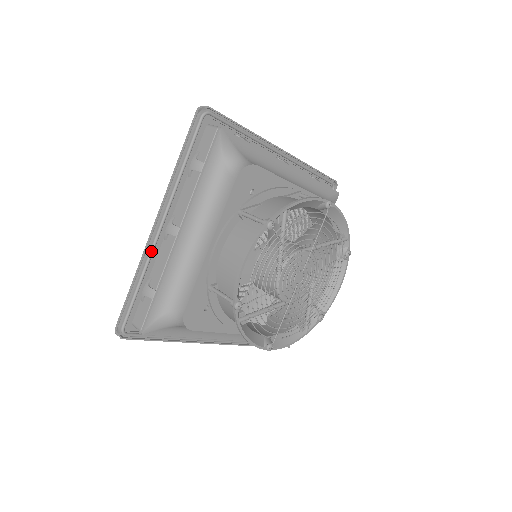
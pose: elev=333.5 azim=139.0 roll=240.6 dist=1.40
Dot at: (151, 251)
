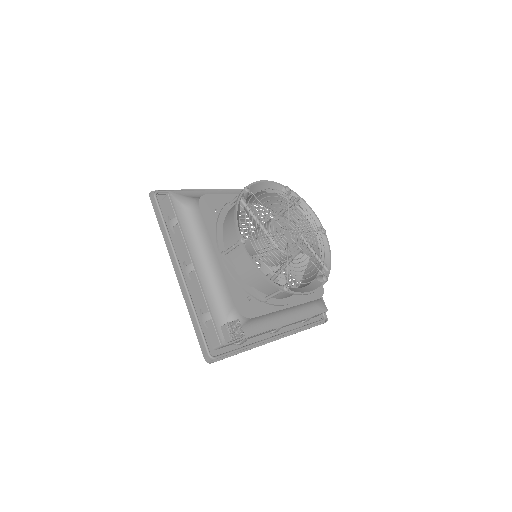
Dot at: (206, 190)
